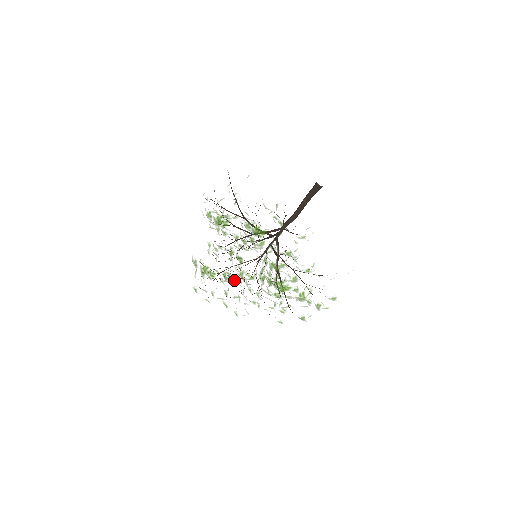
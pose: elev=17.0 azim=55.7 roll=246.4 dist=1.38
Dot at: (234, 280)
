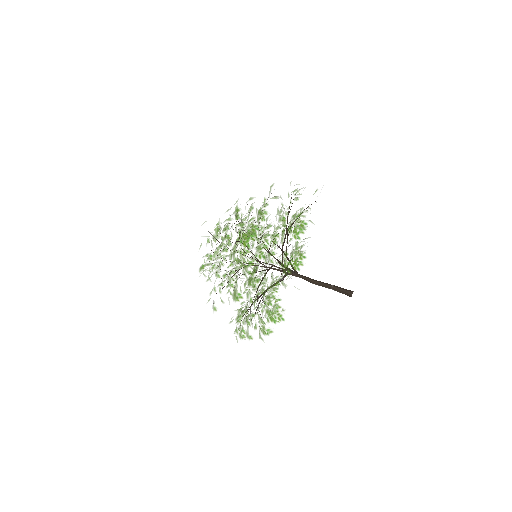
Dot at: occluded
